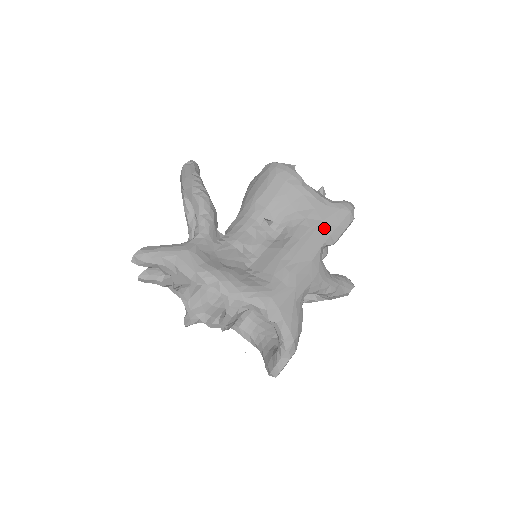
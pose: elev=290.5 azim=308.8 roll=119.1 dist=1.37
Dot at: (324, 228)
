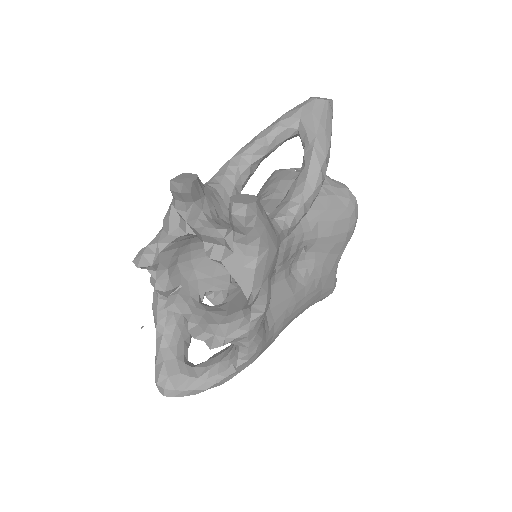
Dot at: (318, 297)
